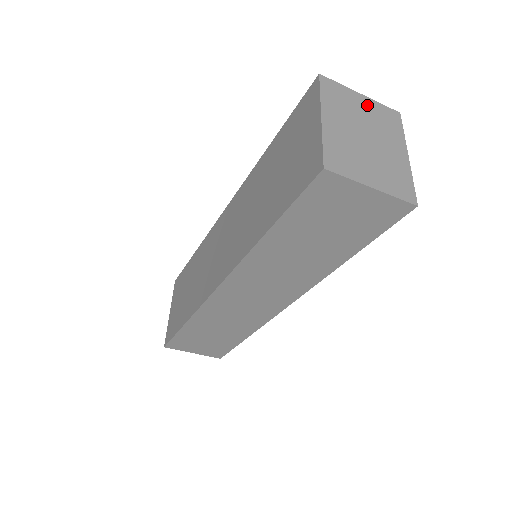
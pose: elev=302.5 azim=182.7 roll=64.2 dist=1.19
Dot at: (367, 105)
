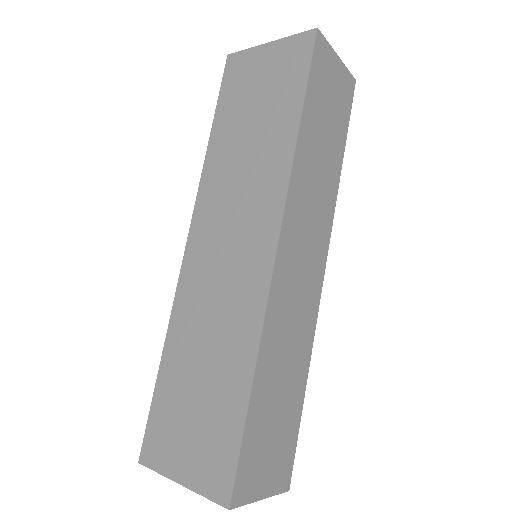
Dot at: occluded
